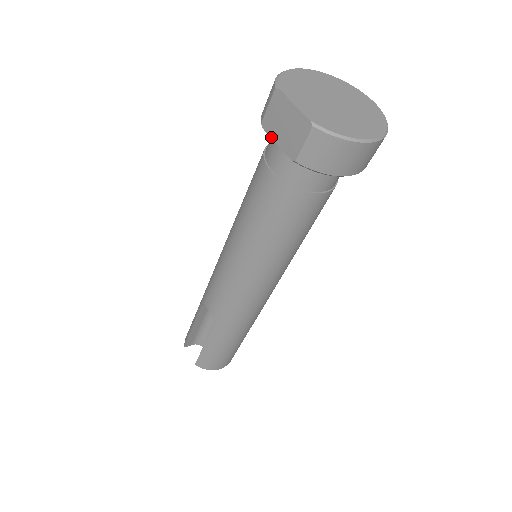
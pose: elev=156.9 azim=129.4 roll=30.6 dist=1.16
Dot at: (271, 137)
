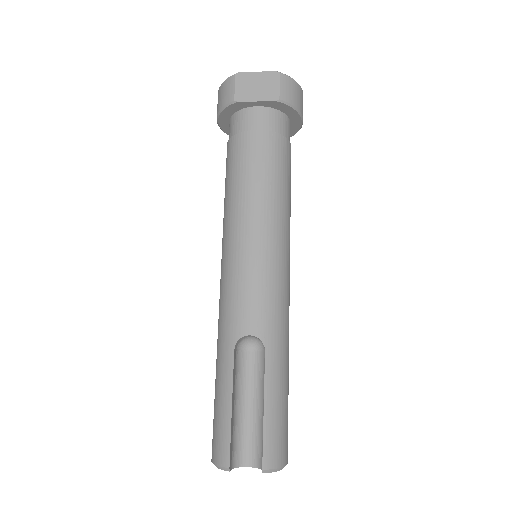
Dot at: (249, 101)
